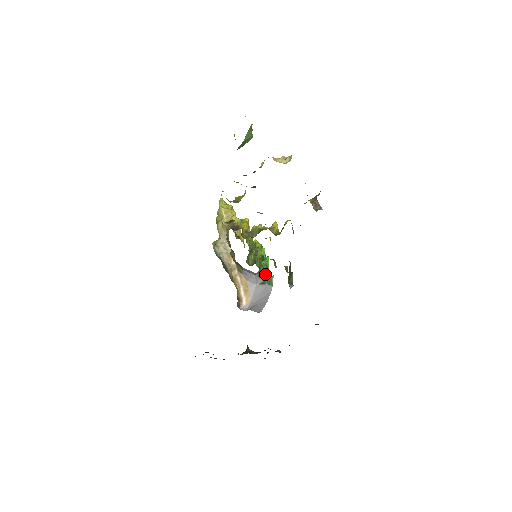
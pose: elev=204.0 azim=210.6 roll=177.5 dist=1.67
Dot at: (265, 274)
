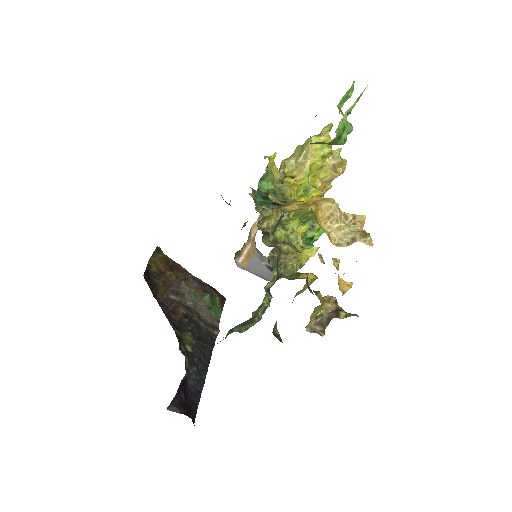
Dot at: occluded
